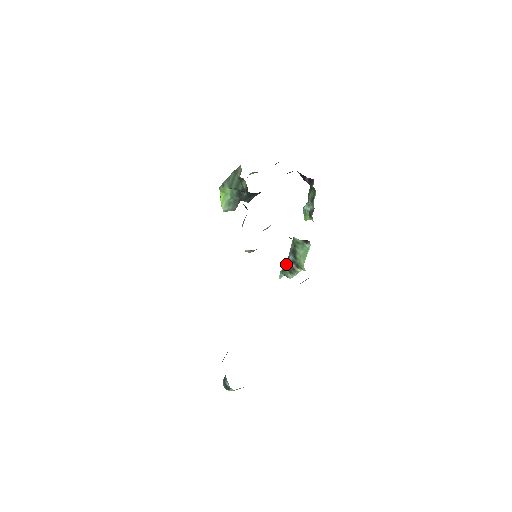
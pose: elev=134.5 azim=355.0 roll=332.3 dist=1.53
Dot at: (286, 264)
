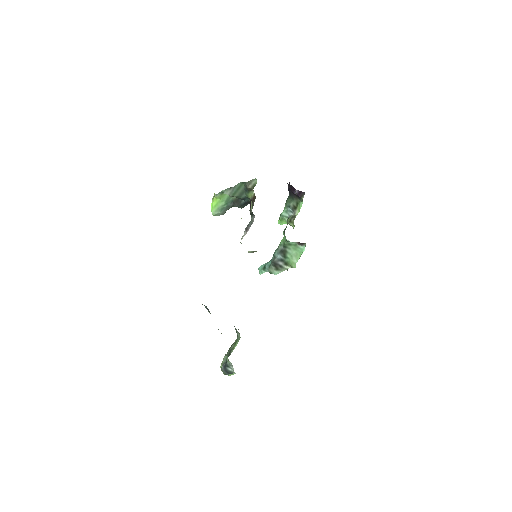
Dot at: (272, 262)
